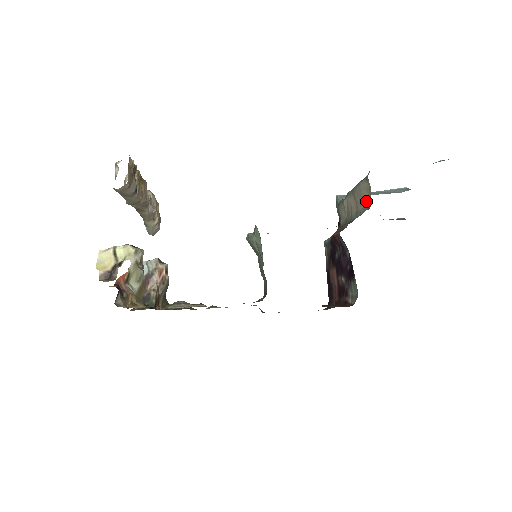
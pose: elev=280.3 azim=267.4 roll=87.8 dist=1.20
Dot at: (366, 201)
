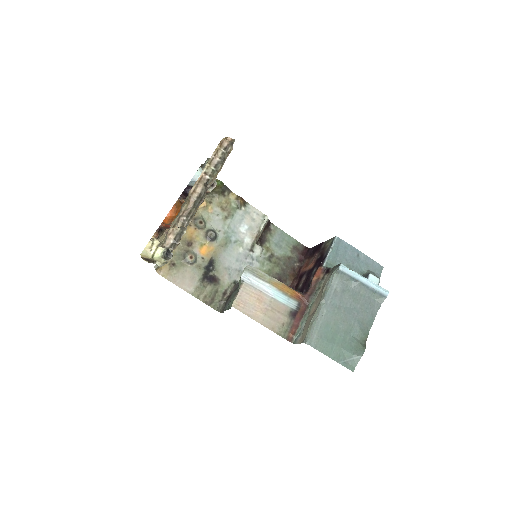
Dot at: (302, 333)
